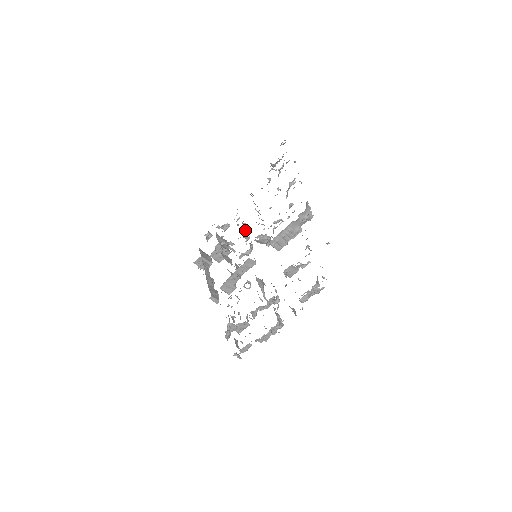
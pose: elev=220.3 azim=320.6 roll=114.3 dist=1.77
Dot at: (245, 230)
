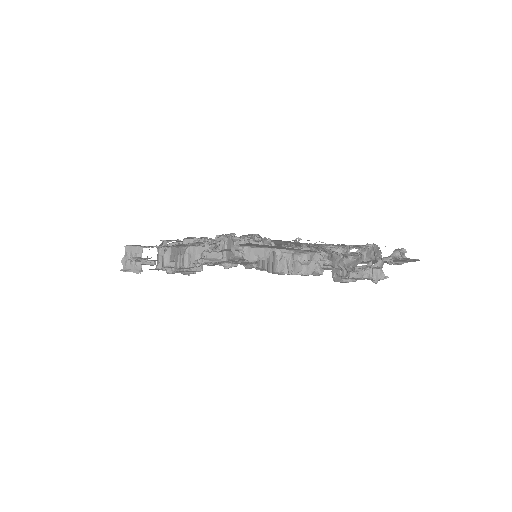
Dot at: occluded
